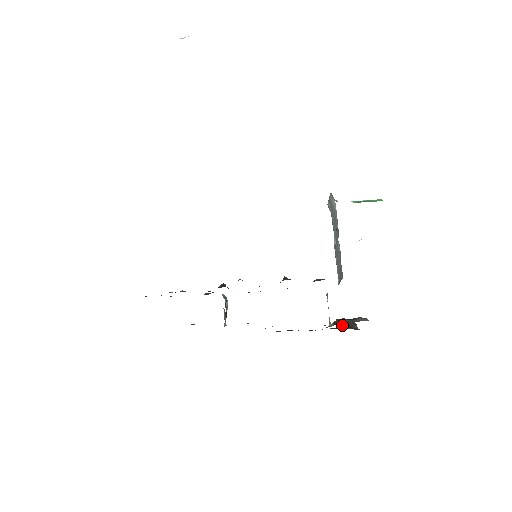
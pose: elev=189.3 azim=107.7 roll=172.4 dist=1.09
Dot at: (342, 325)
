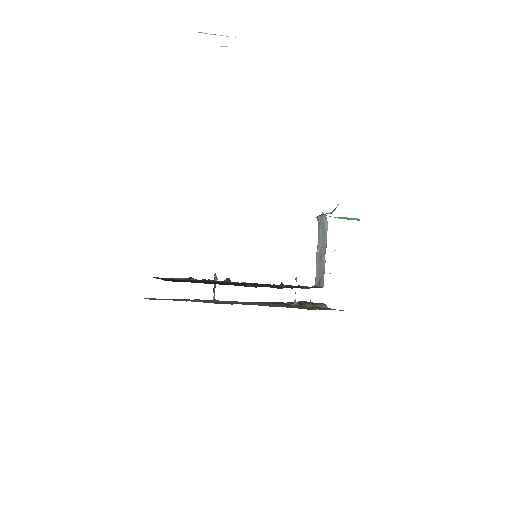
Dot at: occluded
